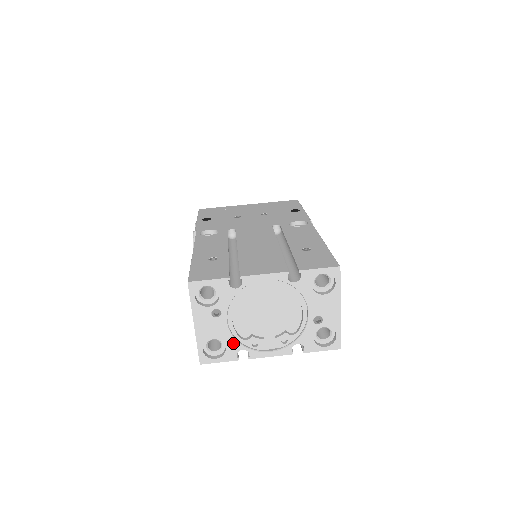
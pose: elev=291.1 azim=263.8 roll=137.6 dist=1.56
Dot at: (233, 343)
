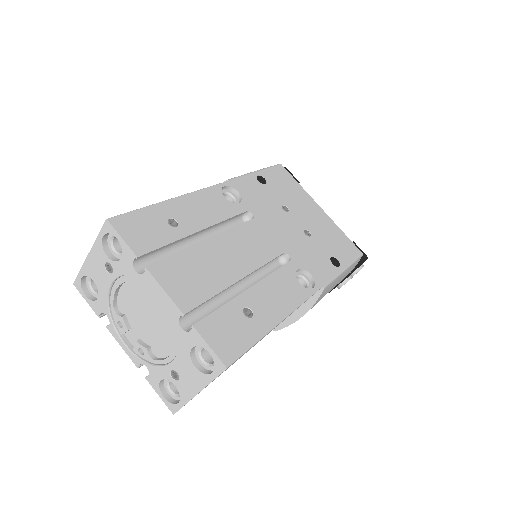
Dot at: (104, 303)
